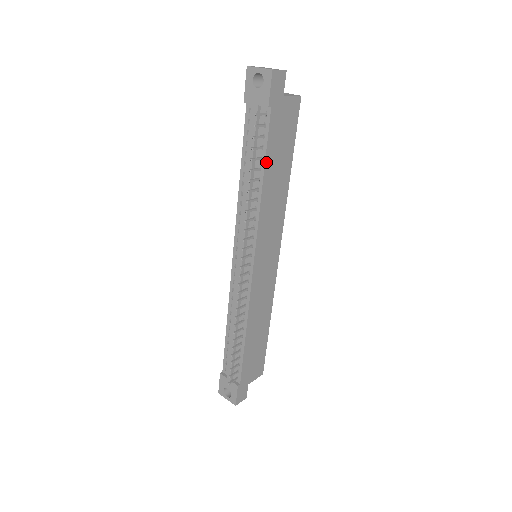
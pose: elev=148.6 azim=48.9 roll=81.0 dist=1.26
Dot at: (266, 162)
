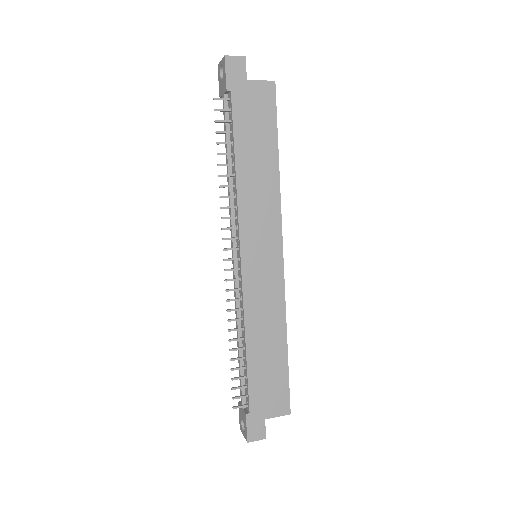
Dot at: (236, 145)
